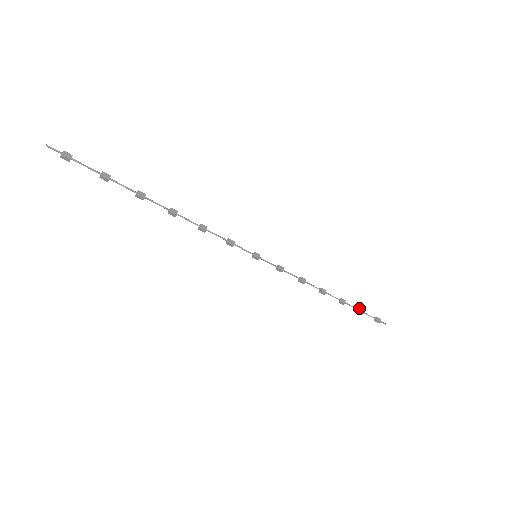
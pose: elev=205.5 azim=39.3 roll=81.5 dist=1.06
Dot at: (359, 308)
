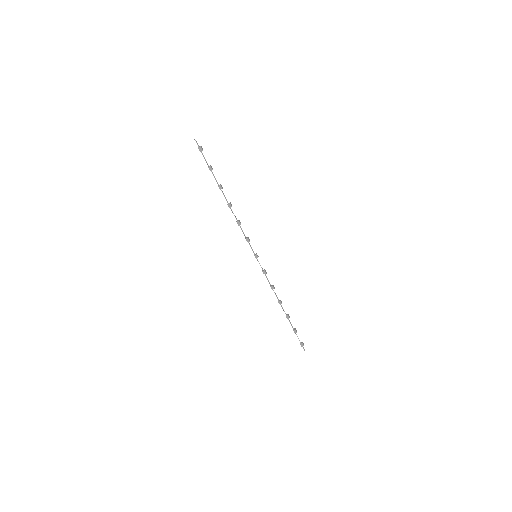
Dot at: (295, 329)
